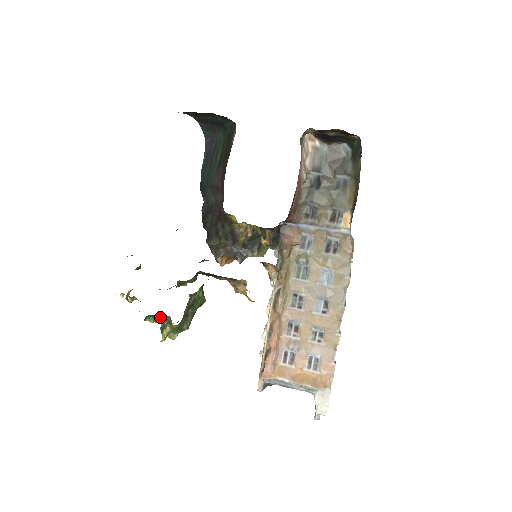
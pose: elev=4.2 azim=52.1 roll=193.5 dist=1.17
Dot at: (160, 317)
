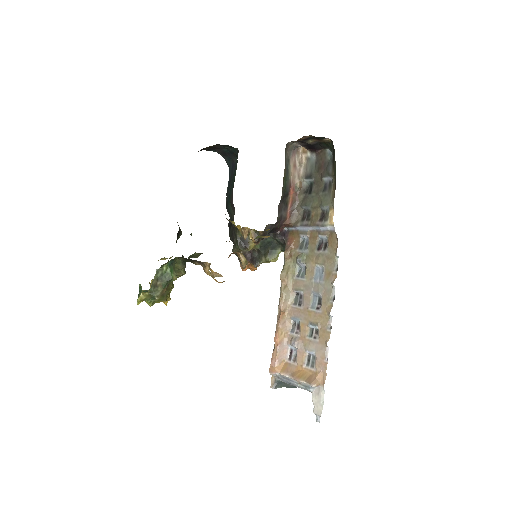
Dot at: occluded
